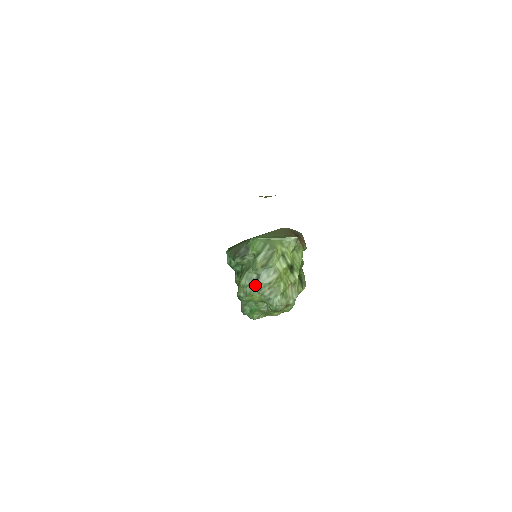
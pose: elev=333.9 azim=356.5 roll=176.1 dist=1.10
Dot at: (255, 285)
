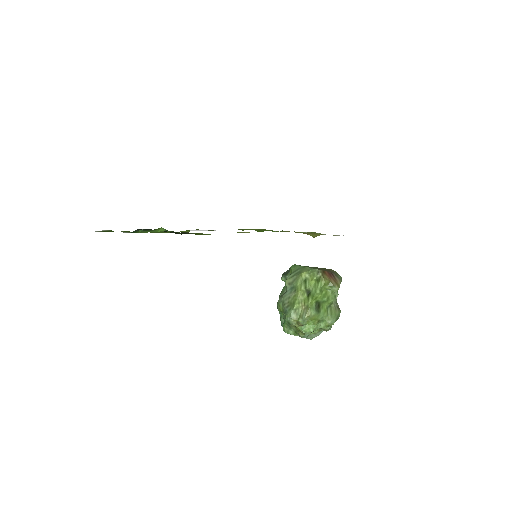
Dot at: (282, 297)
